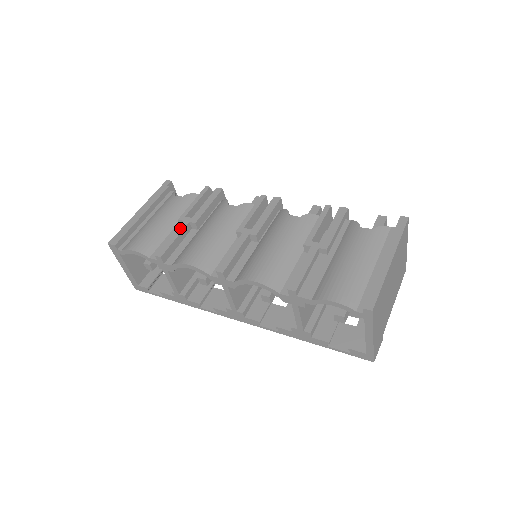
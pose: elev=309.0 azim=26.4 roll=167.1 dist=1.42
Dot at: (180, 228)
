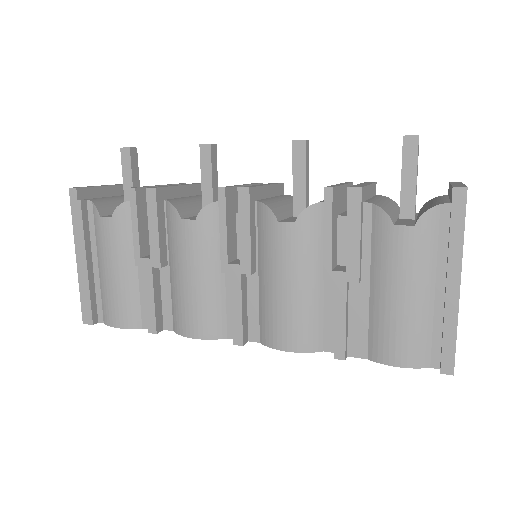
Dot at: (148, 281)
